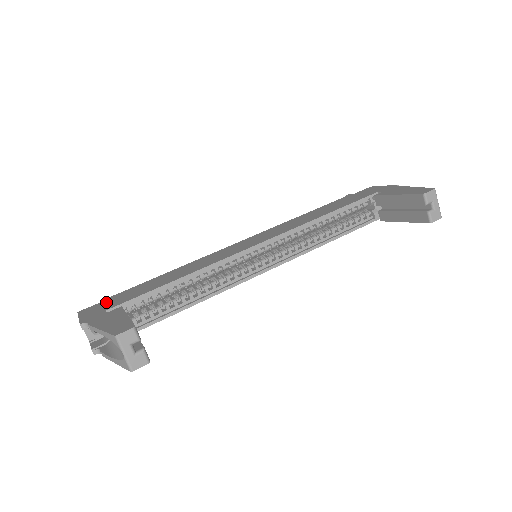
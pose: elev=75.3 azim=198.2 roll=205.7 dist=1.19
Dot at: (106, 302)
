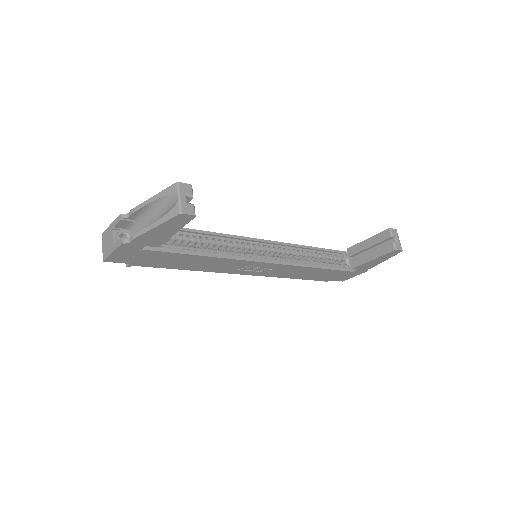
Dot at: occluded
